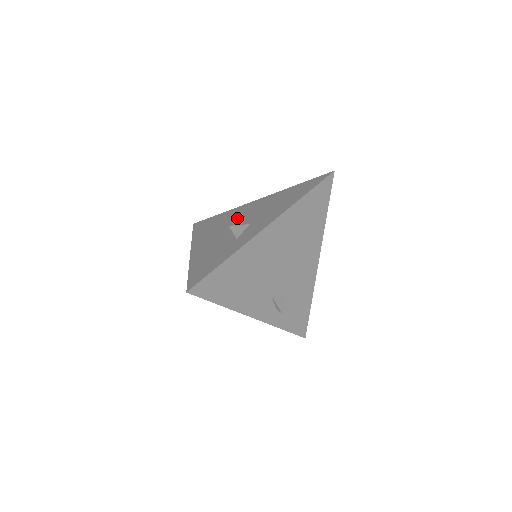
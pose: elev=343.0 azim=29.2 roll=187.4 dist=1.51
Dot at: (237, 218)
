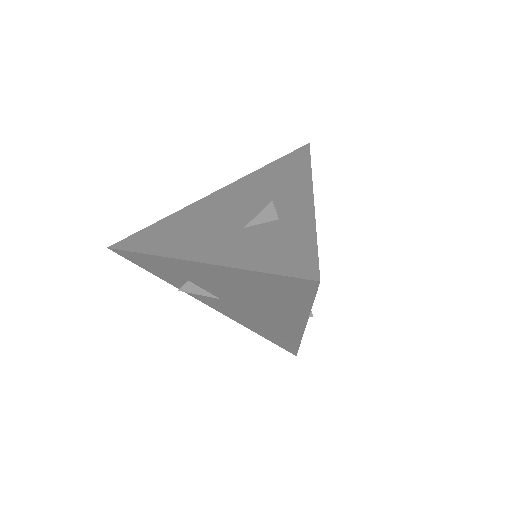
Dot at: (219, 211)
